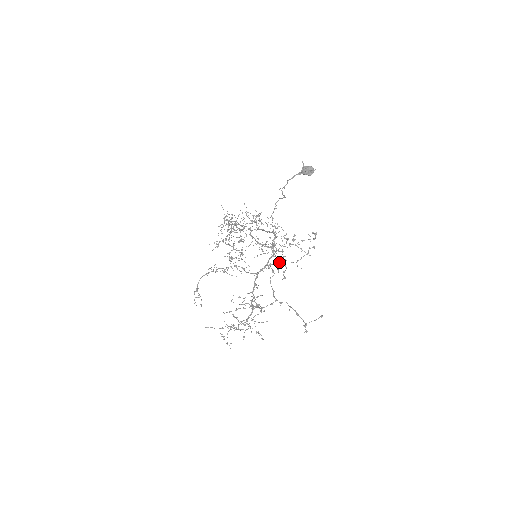
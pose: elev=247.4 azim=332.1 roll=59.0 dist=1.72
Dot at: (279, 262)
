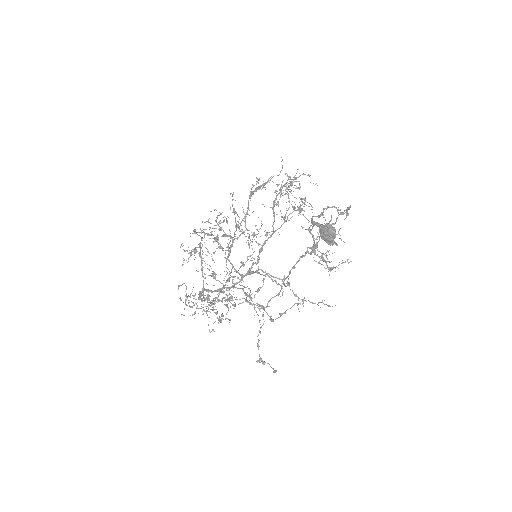
Dot at: occluded
